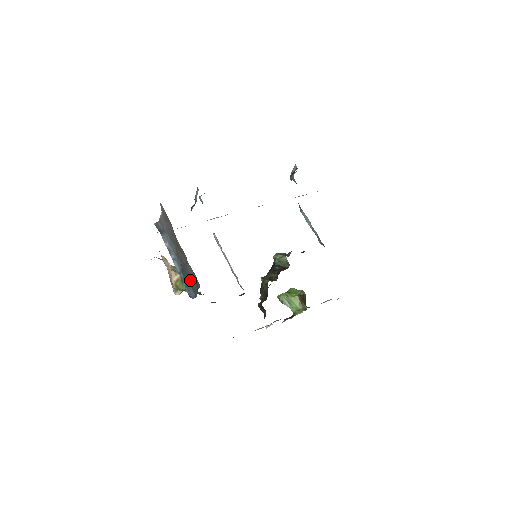
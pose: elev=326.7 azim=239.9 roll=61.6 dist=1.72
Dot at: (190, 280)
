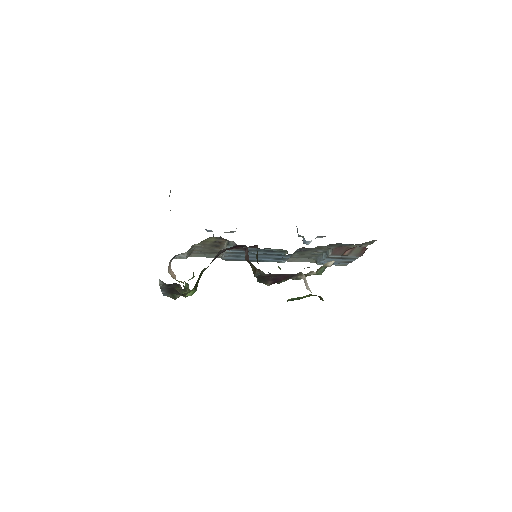
Dot at: (169, 196)
